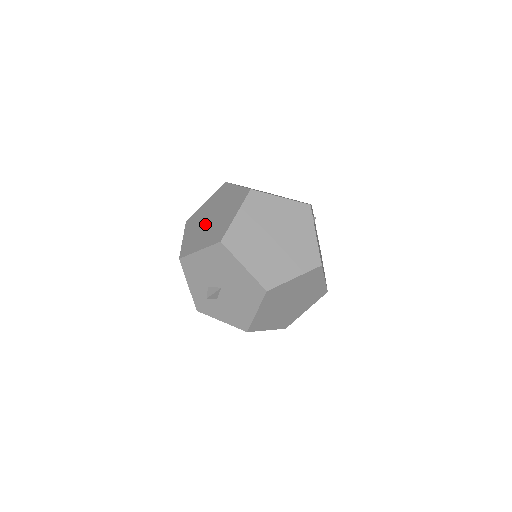
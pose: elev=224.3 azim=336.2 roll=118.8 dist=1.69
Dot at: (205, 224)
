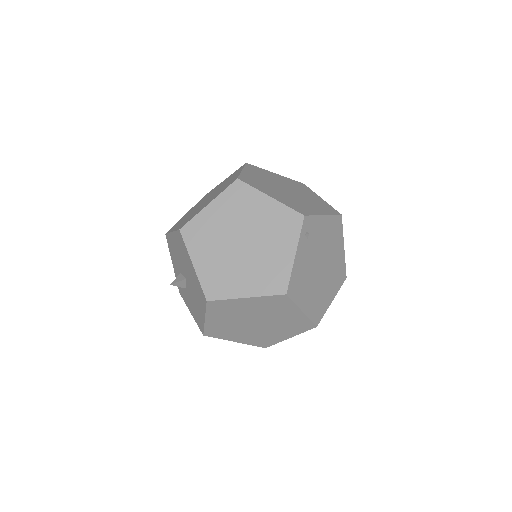
Dot at: (199, 205)
